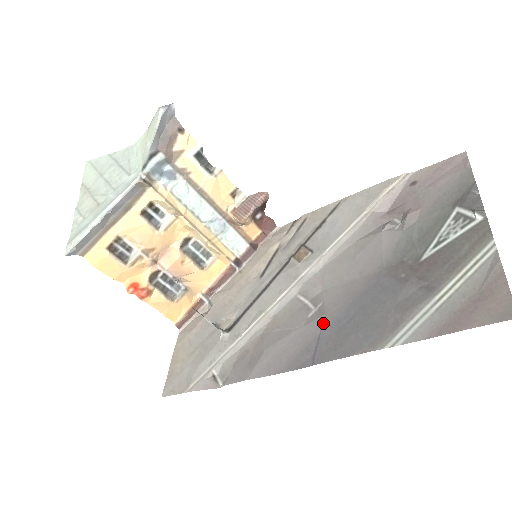
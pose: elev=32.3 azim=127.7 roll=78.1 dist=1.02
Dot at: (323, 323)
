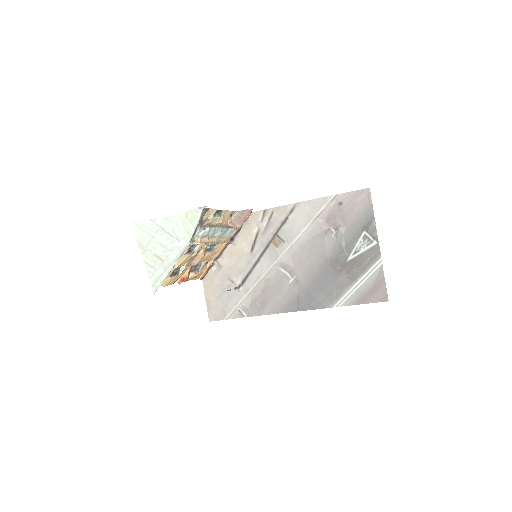
Dot at: (299, 289)
